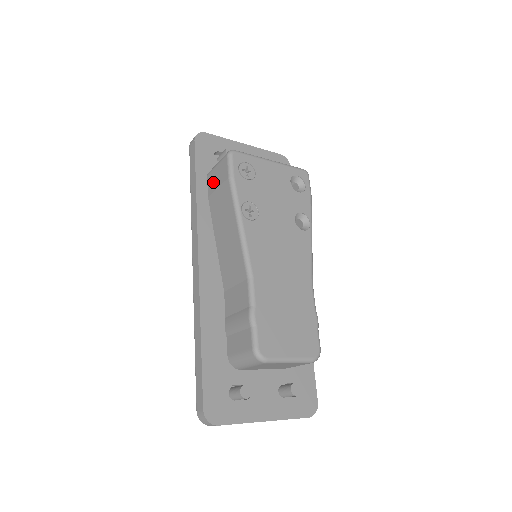
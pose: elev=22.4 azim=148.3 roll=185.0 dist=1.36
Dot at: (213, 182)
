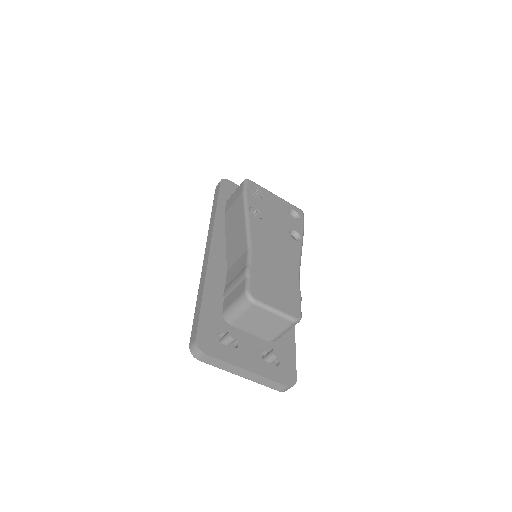
Dot at: (230, 202)
